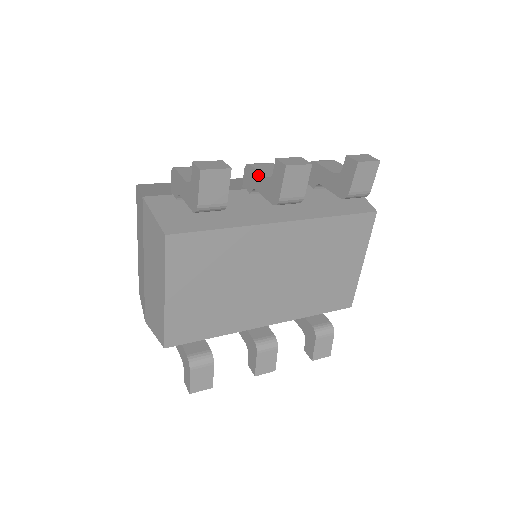
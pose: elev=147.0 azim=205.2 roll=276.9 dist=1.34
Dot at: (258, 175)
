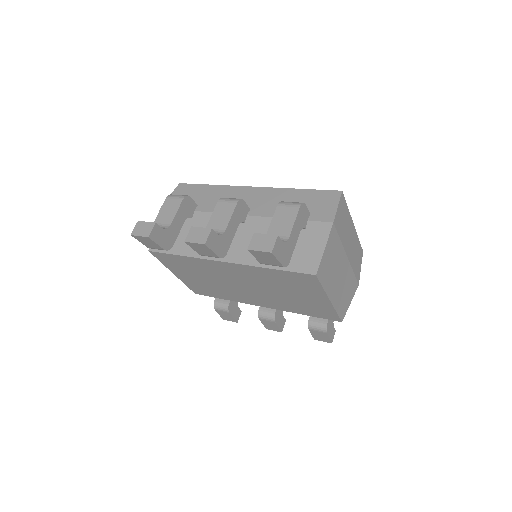
Dot at: (212, 218)
